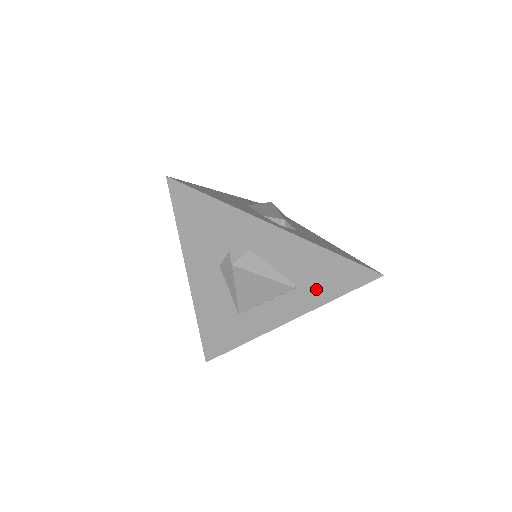
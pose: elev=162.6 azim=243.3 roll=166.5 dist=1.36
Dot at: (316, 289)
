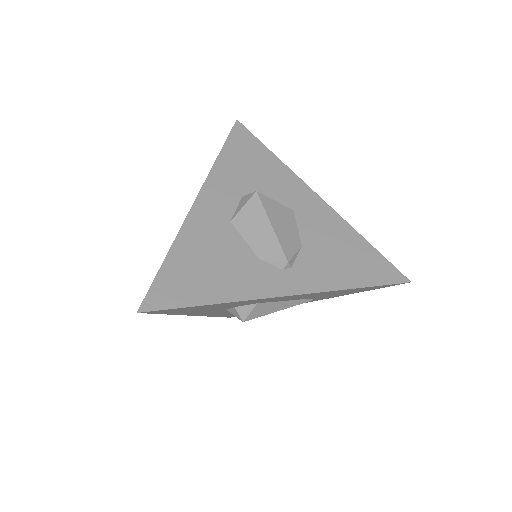
Dot at: (335, 295)
